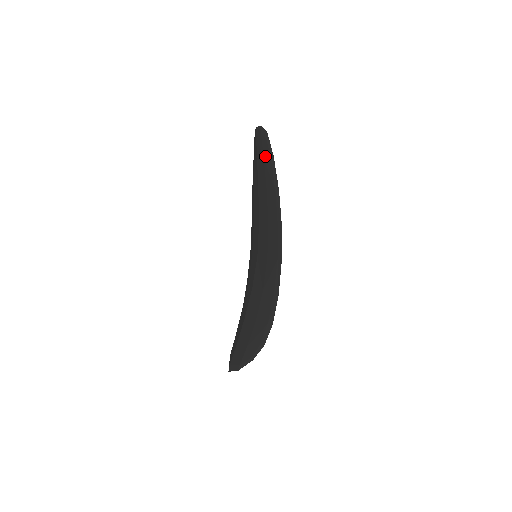
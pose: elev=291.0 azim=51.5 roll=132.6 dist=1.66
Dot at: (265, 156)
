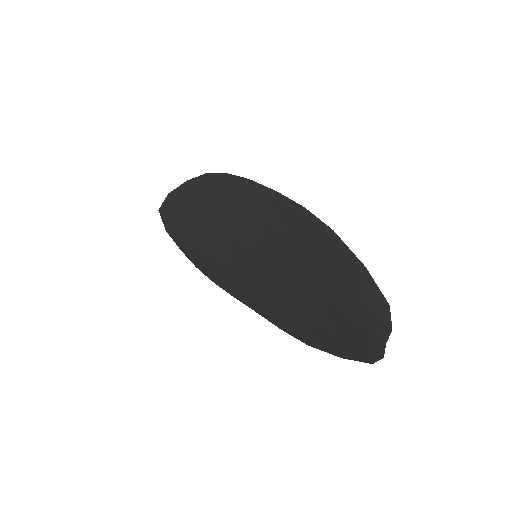
Dot at: (343, 344)
